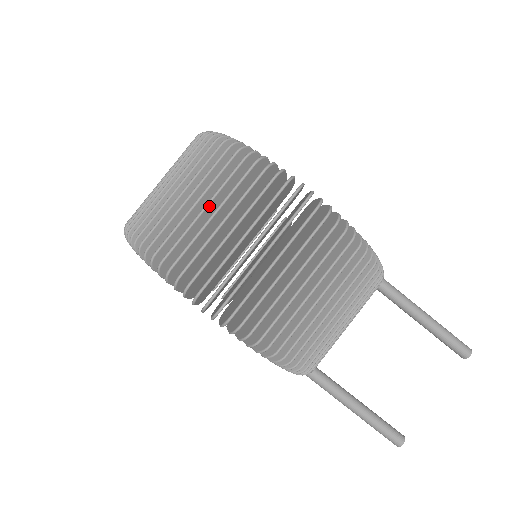
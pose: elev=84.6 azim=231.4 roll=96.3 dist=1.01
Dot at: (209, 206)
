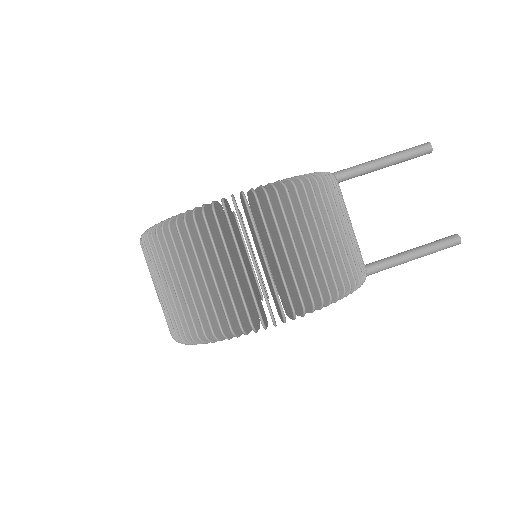
Dot at: (204, 273)
